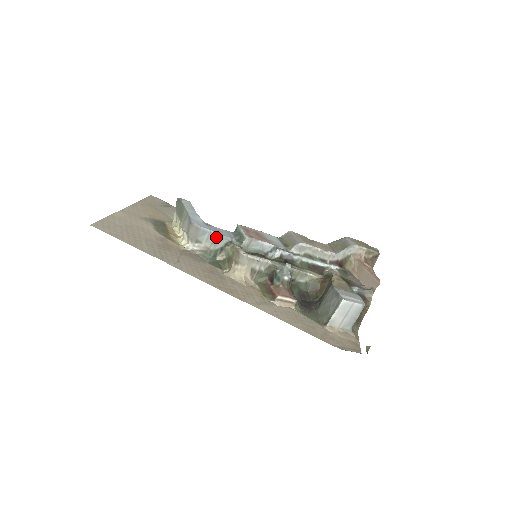
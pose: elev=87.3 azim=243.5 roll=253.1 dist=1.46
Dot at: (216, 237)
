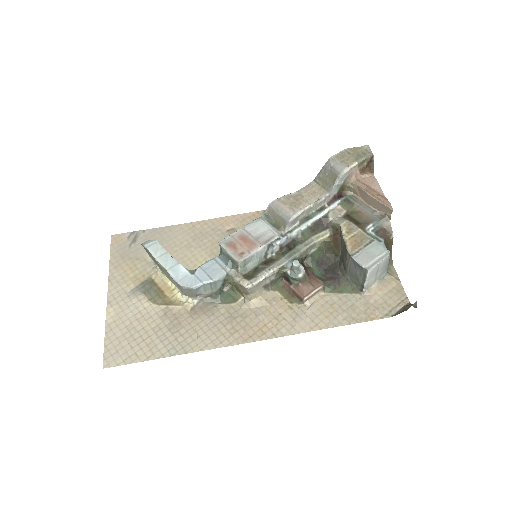
Dot at: (211, 283)
